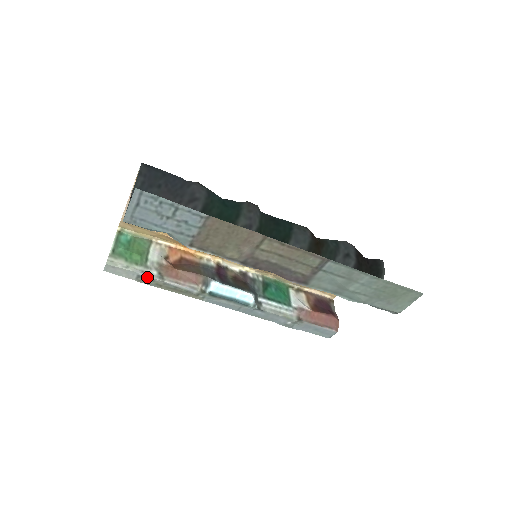
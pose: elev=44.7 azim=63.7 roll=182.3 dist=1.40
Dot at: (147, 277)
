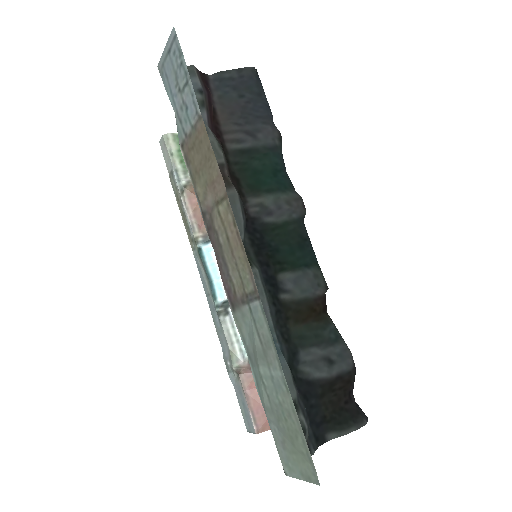
Dot at: (175, 179)
